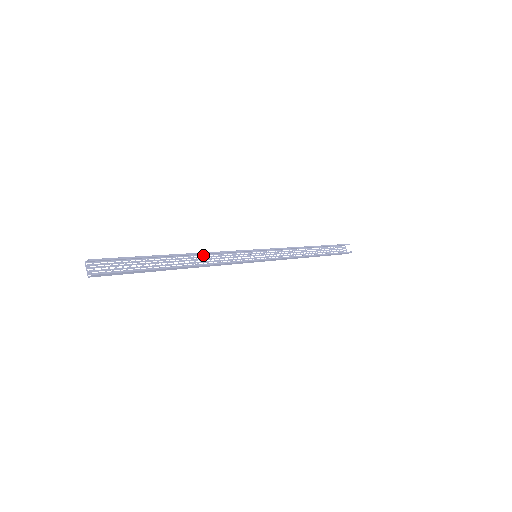
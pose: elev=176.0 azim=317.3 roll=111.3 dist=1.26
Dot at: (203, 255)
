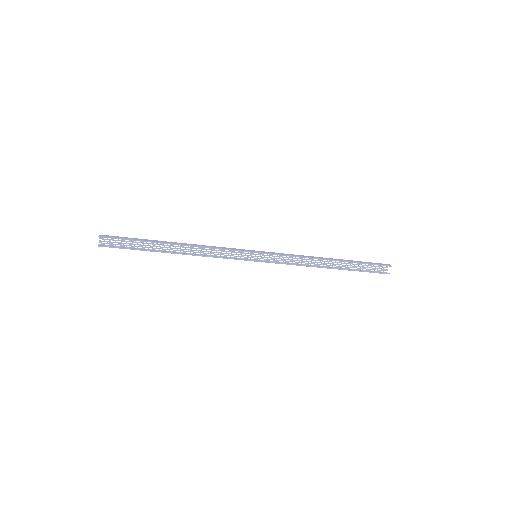
Dot at: (201, 245)
